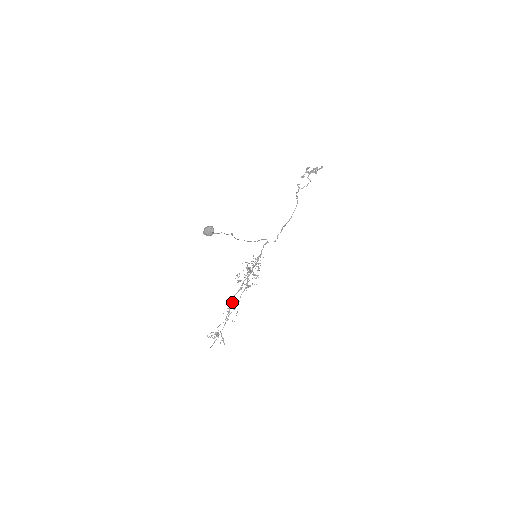
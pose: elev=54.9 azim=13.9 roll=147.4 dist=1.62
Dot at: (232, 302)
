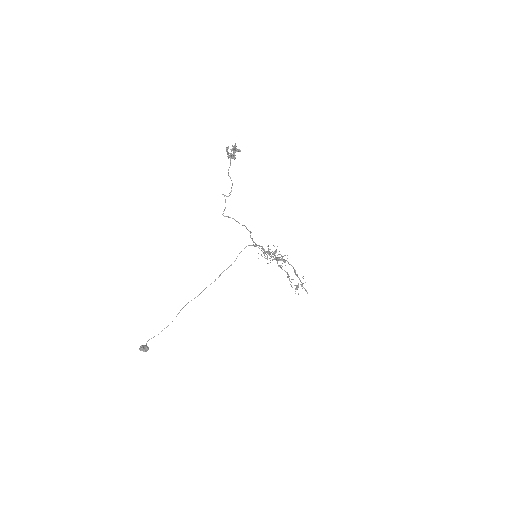
Dot at: occluded
